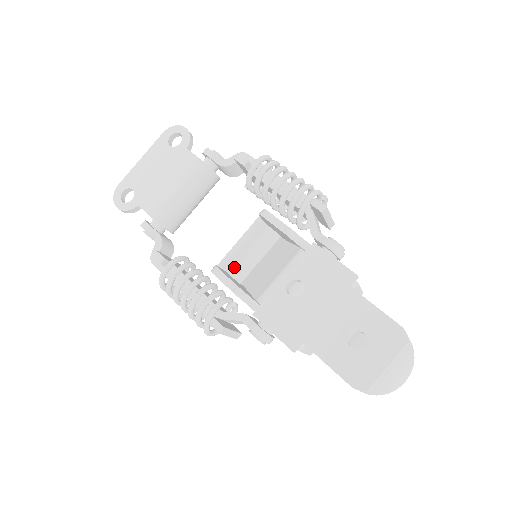
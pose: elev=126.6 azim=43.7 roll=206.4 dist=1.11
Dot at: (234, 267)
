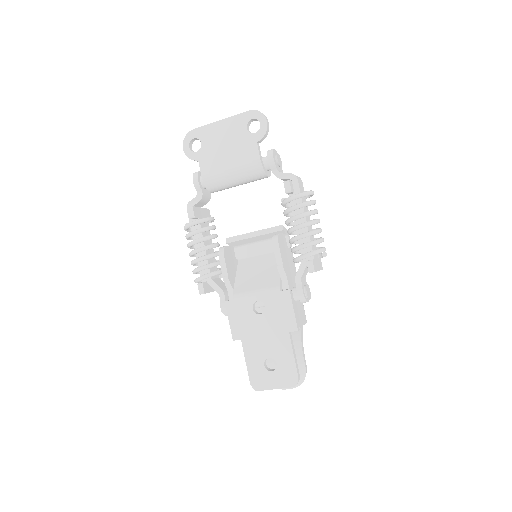
Dot at: (242, 244)
